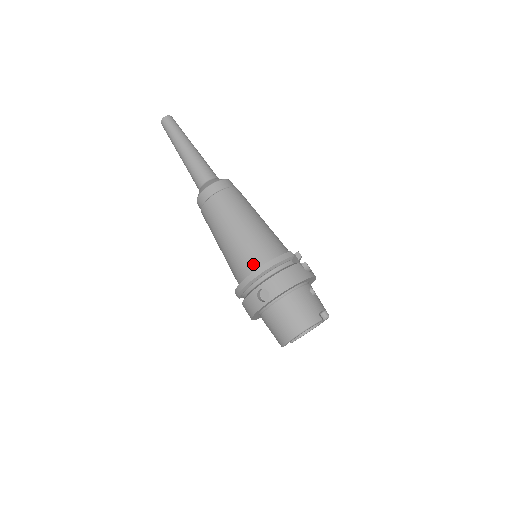
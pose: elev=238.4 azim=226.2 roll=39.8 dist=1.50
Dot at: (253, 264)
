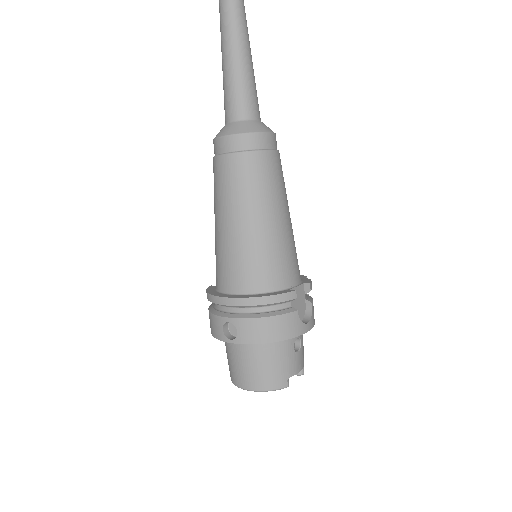
Dot at: (238, 283)
